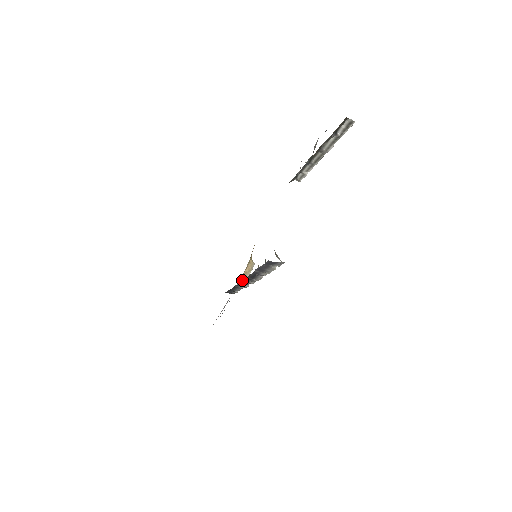
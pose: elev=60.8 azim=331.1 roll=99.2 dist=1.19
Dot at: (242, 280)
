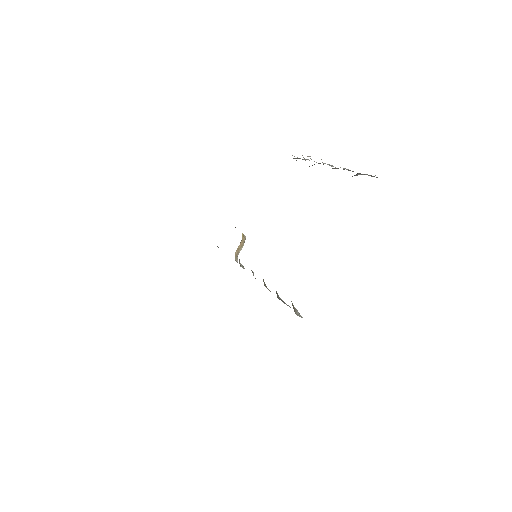
Dot at: occluded
